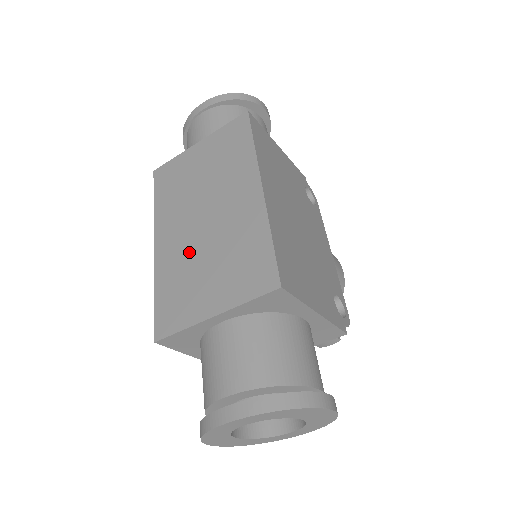
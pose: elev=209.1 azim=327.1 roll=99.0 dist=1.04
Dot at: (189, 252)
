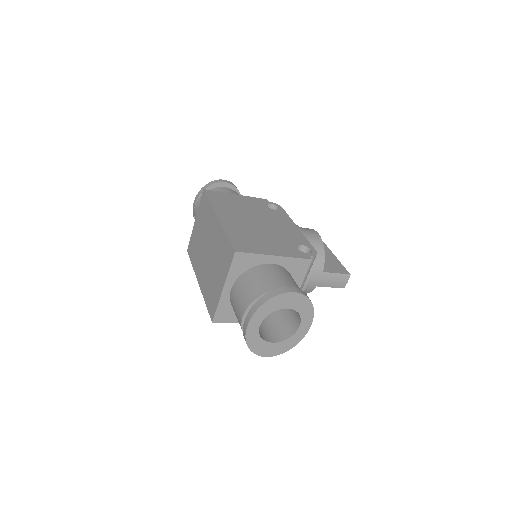
Dot at: (208, 272)
